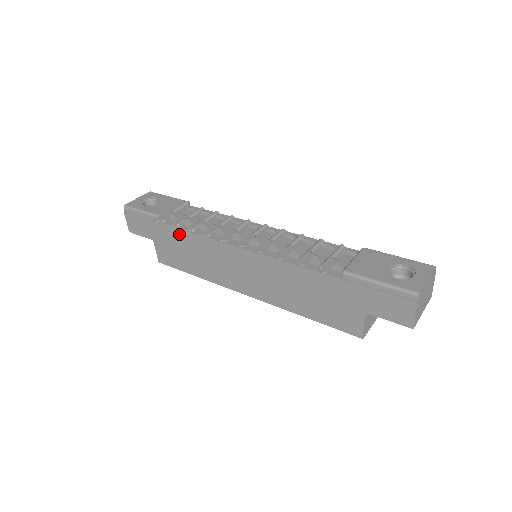
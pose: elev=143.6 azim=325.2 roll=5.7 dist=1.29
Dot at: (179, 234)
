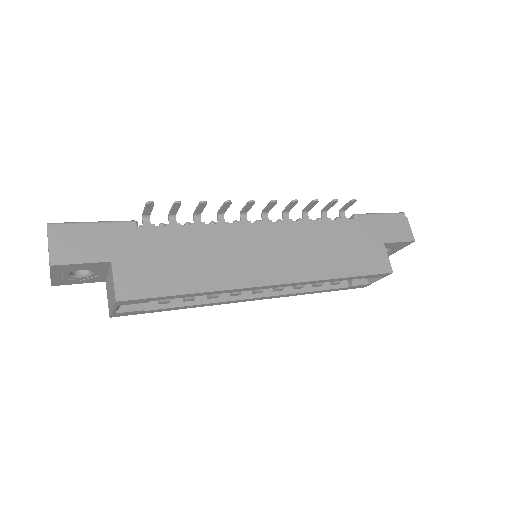
Dot at: (168, 233)
